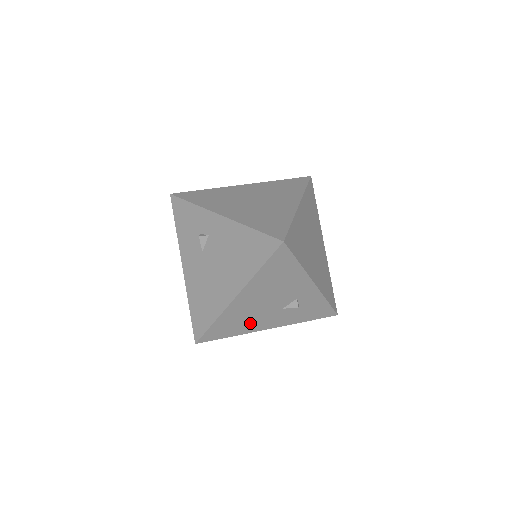
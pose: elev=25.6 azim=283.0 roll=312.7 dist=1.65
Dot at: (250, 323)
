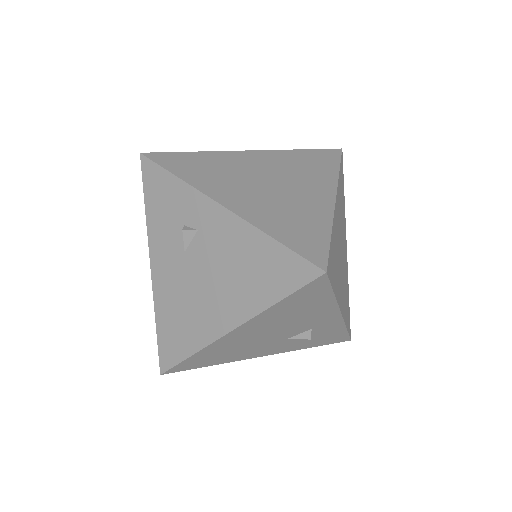
Dot at: (241, 353)
